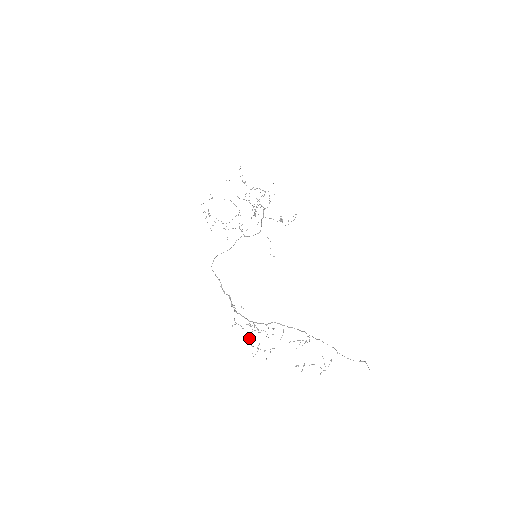
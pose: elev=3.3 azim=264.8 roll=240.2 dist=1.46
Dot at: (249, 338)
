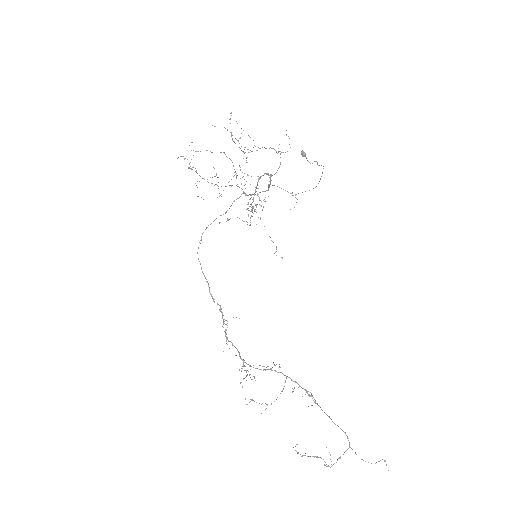
Dot at: (244, 366)
